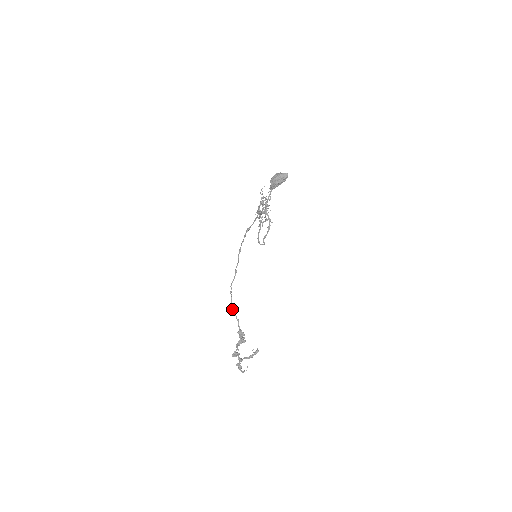
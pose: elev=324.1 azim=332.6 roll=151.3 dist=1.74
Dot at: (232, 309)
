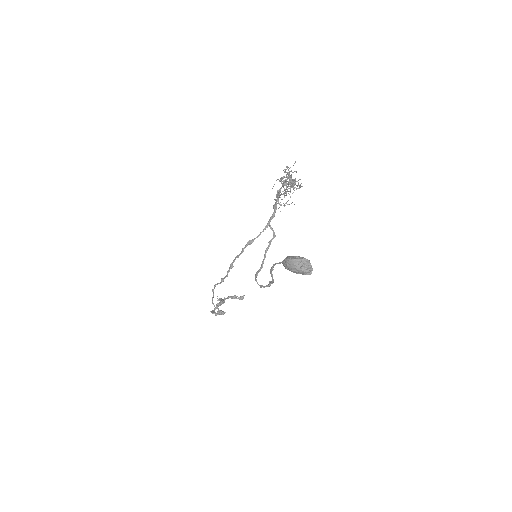
Dot at: (212, 303)
